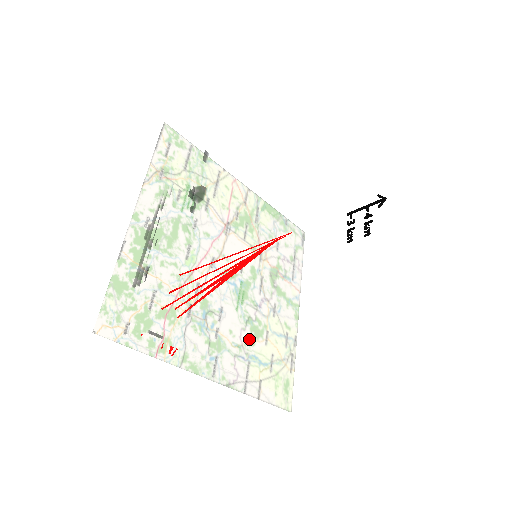
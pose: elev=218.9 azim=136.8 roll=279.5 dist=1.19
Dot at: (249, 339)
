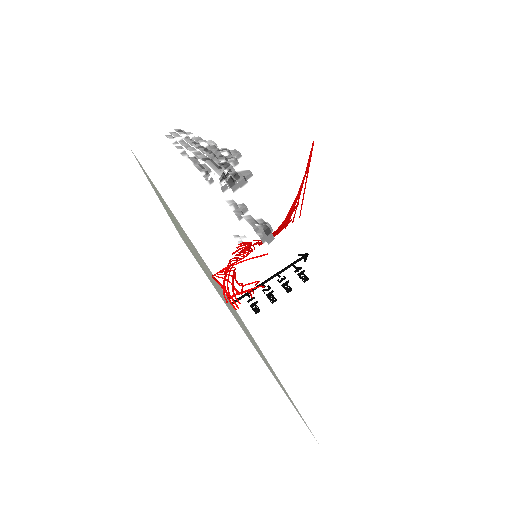
Dot at: occluded
